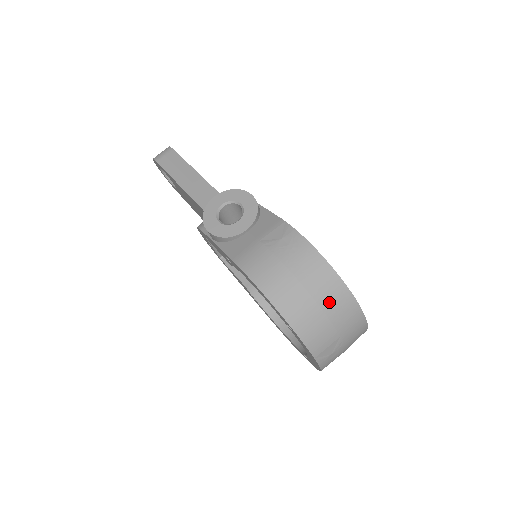
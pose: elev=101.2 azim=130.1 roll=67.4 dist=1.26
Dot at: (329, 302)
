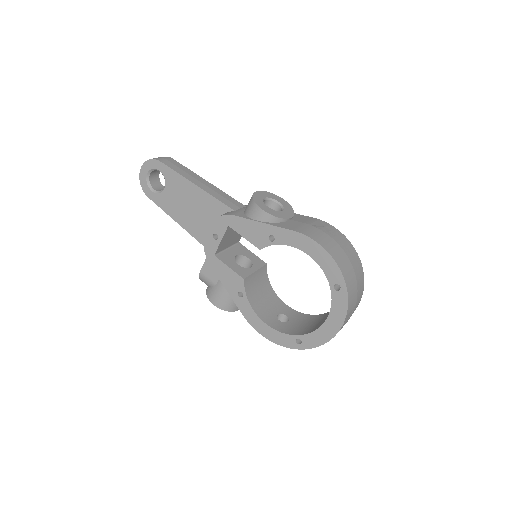
Dot at: (358, 275)
